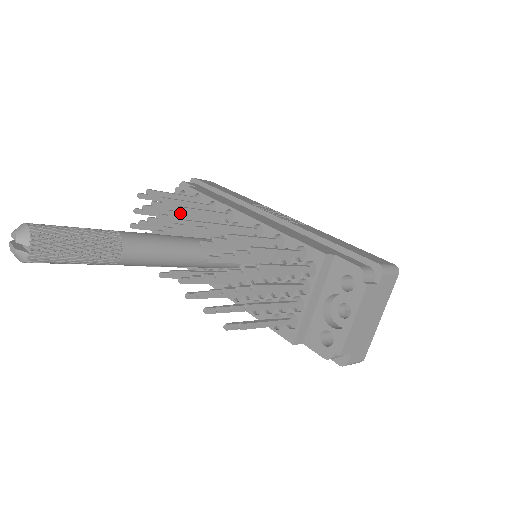
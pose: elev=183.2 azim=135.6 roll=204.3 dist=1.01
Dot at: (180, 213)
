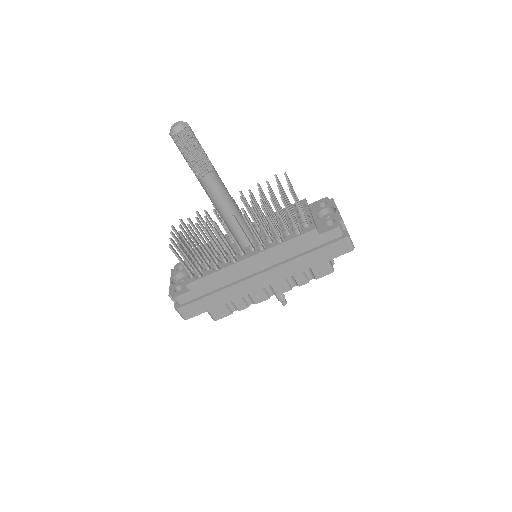
Dot at: (210, 217)
